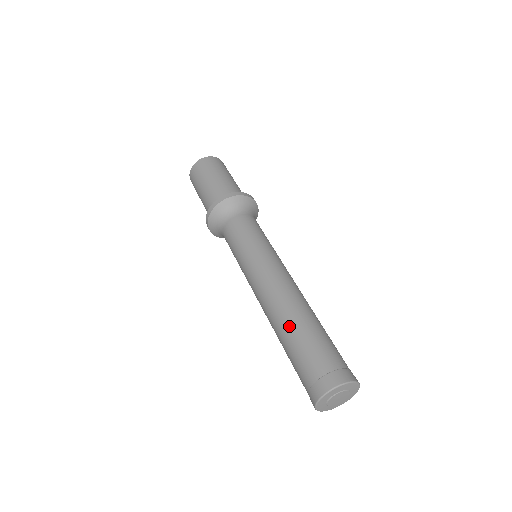
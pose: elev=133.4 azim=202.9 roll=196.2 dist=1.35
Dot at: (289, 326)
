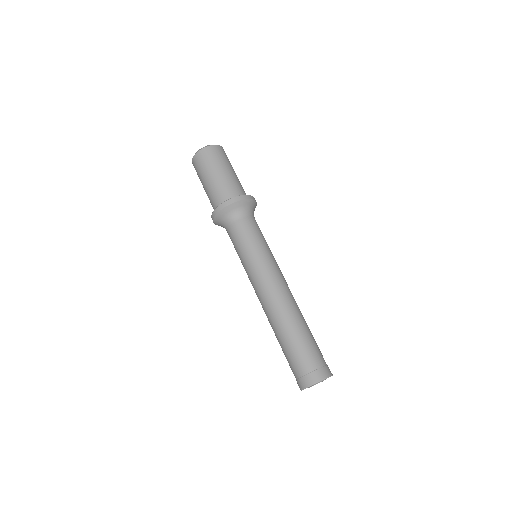
Dot at: (285, 330)
